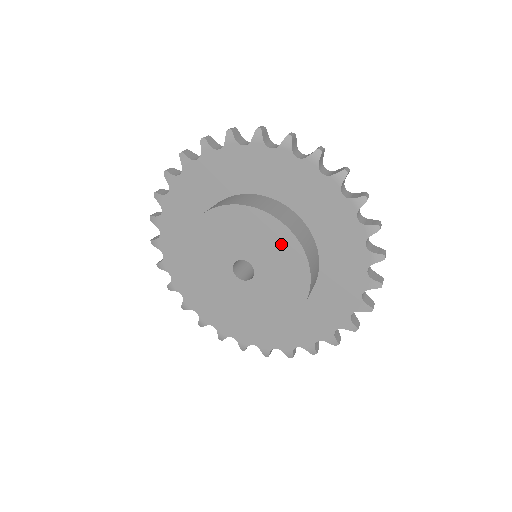
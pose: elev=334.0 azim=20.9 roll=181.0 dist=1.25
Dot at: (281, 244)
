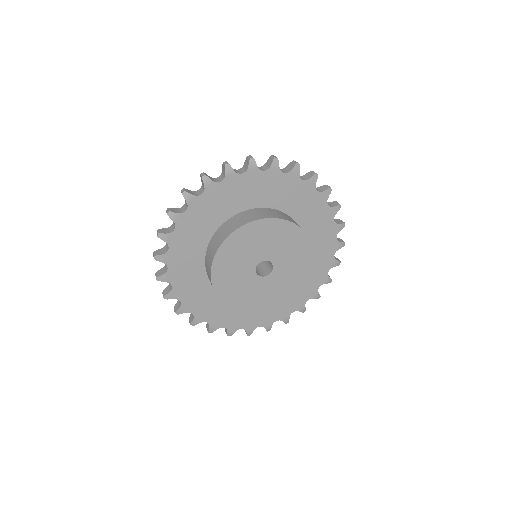
Dot at: (303, 259)
